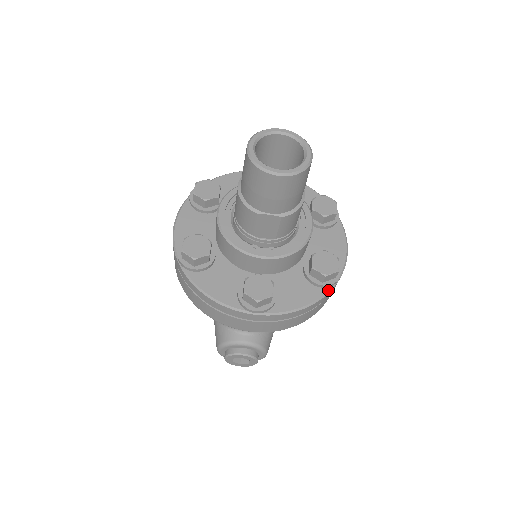
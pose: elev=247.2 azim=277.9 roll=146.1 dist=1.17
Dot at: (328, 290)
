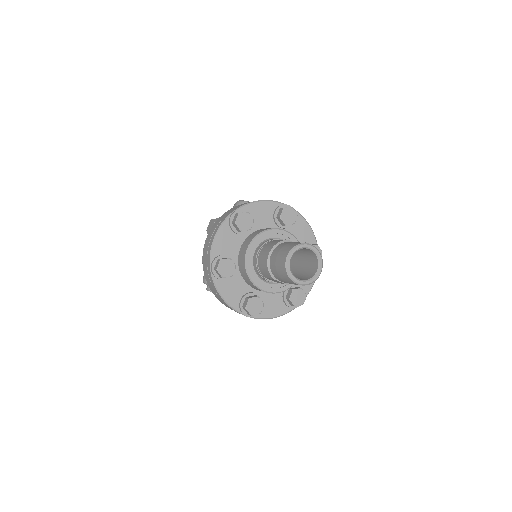
Dot at: (292, 309)
